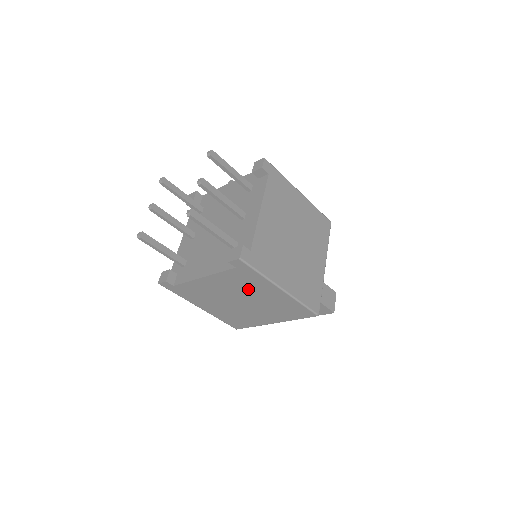
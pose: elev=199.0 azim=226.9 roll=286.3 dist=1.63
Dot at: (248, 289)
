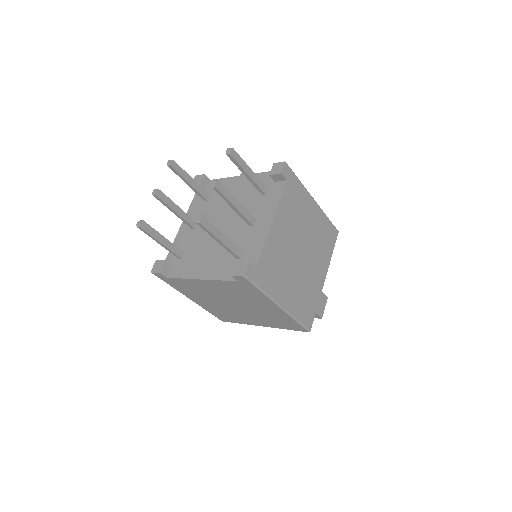
Dot at: (245, 298)
